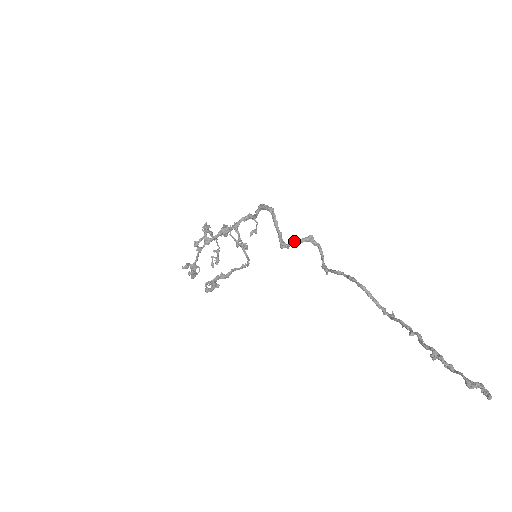
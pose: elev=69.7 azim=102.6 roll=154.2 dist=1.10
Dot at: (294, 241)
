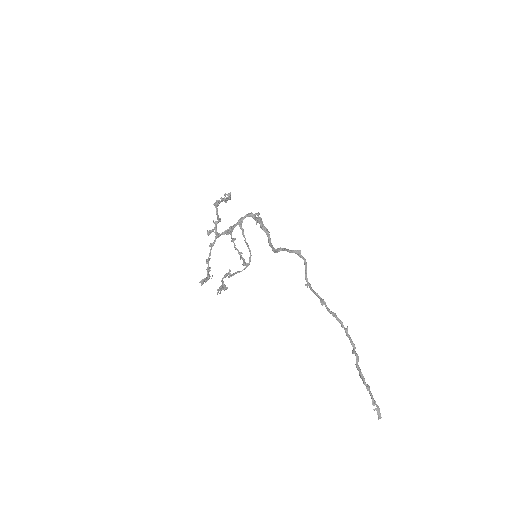
Dot at: (286, 250)
